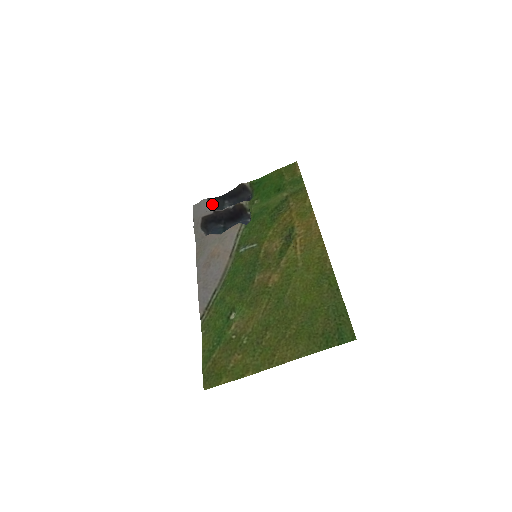
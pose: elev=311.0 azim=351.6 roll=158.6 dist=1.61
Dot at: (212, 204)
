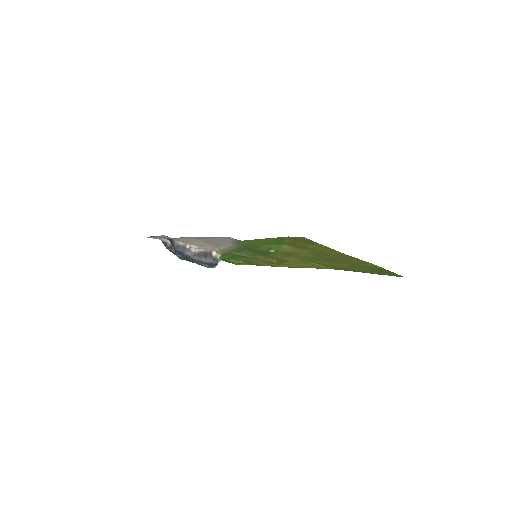
Dot at: (165, 246)
